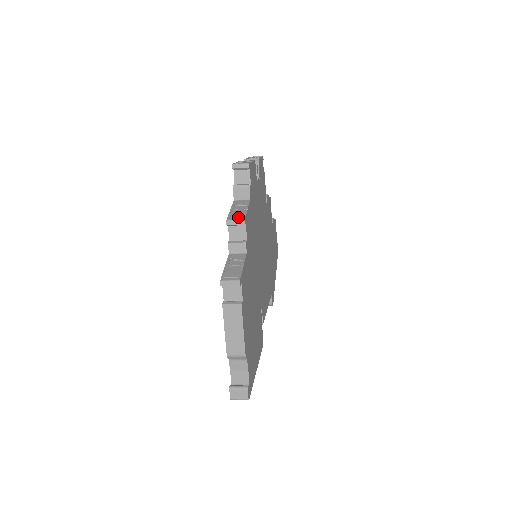
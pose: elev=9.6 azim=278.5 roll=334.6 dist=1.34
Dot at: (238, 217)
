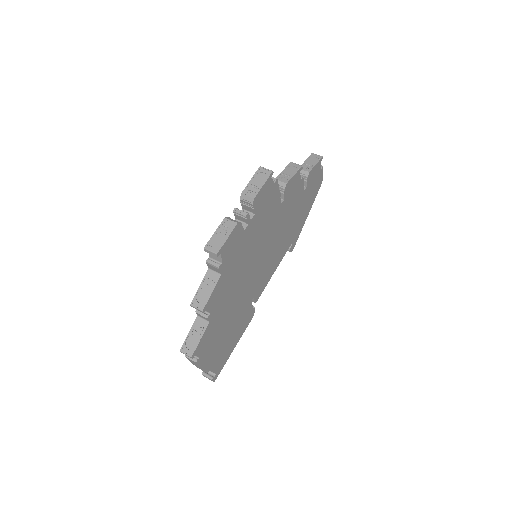
Dot at: (200, 304)
